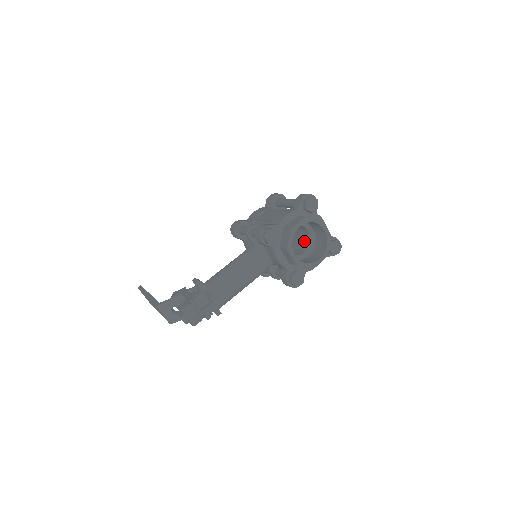
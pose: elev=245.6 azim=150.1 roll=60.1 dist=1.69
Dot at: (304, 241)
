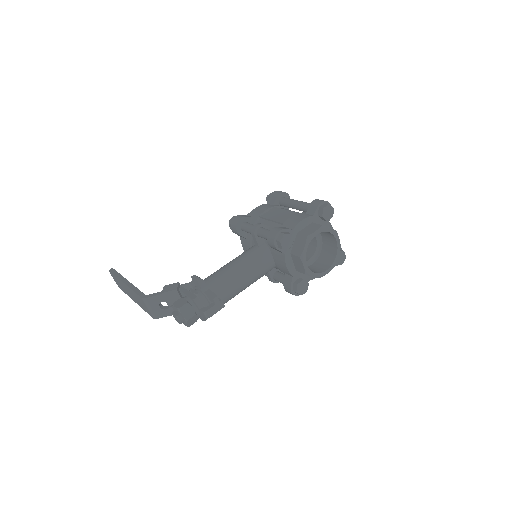
Dot at: (308, 247)
